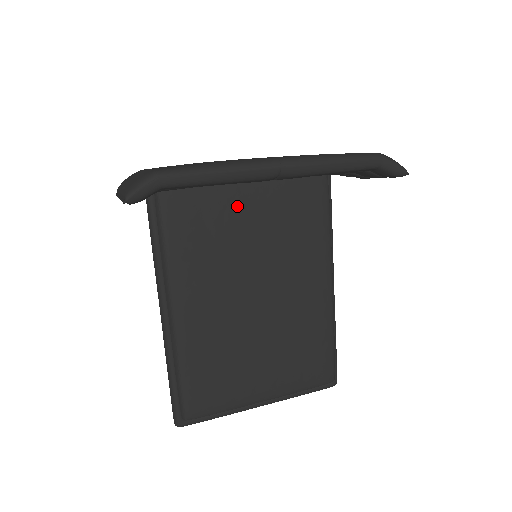
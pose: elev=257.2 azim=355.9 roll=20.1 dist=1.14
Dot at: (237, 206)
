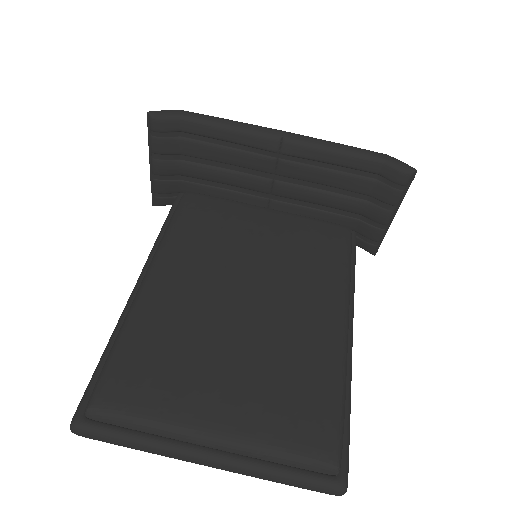
Dot at: (250, 218)
